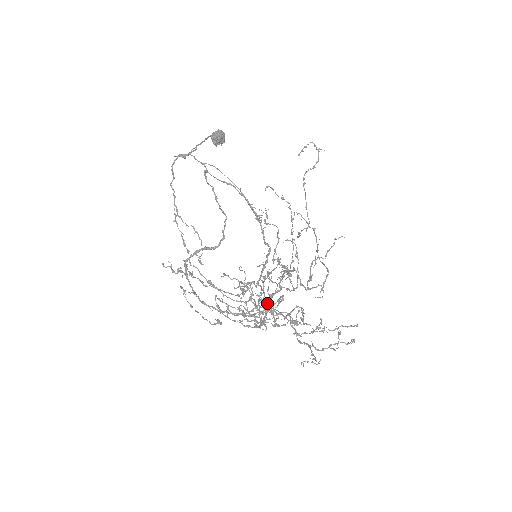
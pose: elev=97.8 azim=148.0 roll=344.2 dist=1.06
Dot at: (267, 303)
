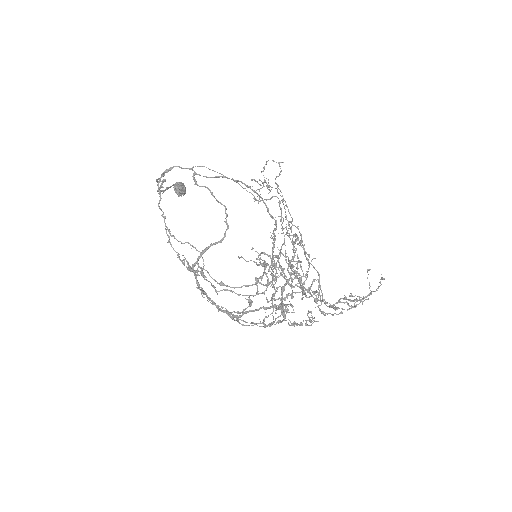
Dot at: (287, 280)
